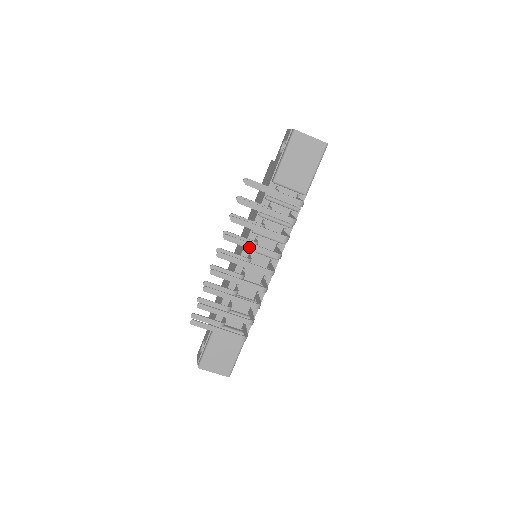
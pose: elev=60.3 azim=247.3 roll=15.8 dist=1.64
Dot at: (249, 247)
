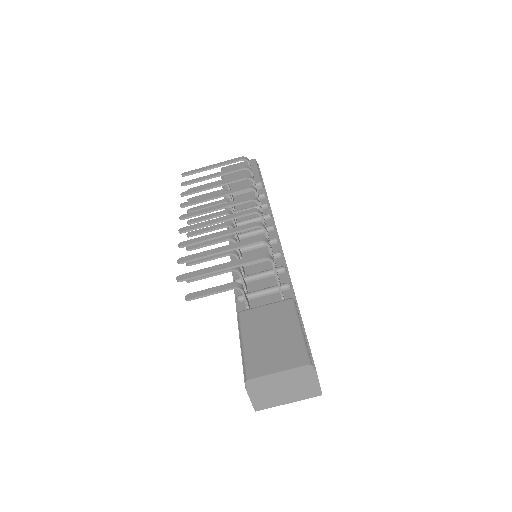
Dot at: (212, 197)
